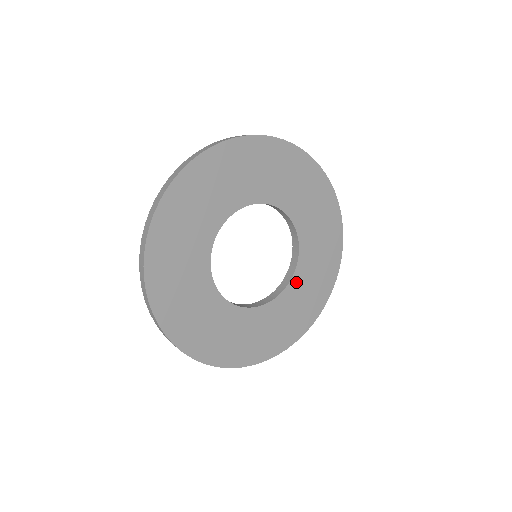
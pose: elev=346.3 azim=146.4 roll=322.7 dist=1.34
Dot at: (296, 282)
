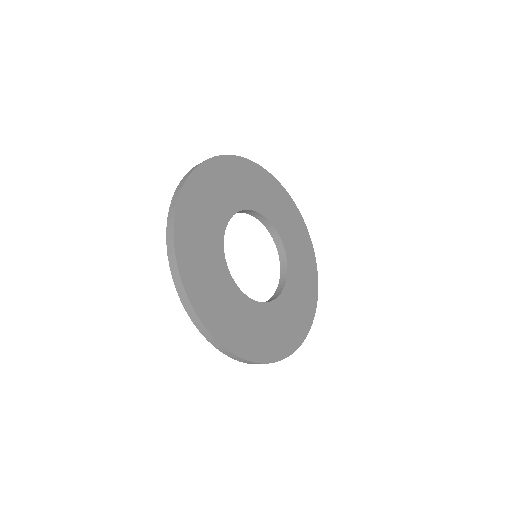
Dot at: (277, 306)
